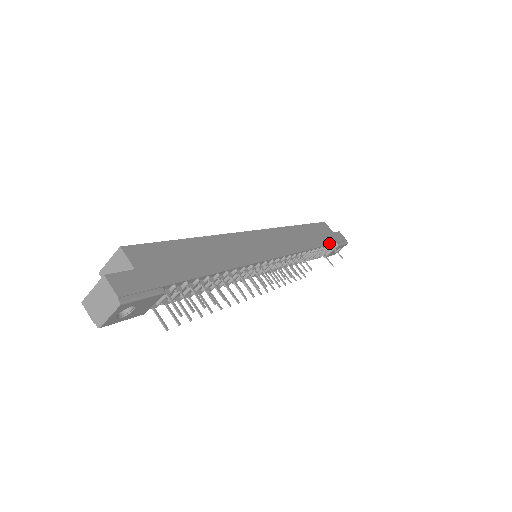
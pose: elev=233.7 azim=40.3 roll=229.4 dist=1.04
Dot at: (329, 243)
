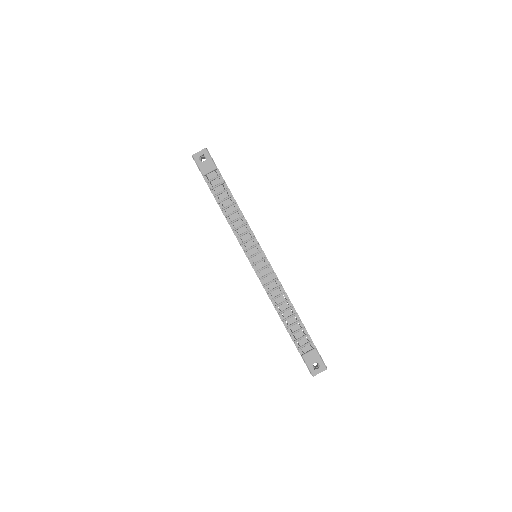
Dot at: occluded
